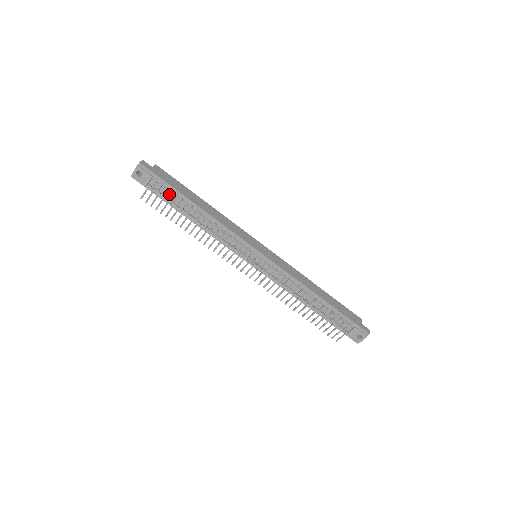
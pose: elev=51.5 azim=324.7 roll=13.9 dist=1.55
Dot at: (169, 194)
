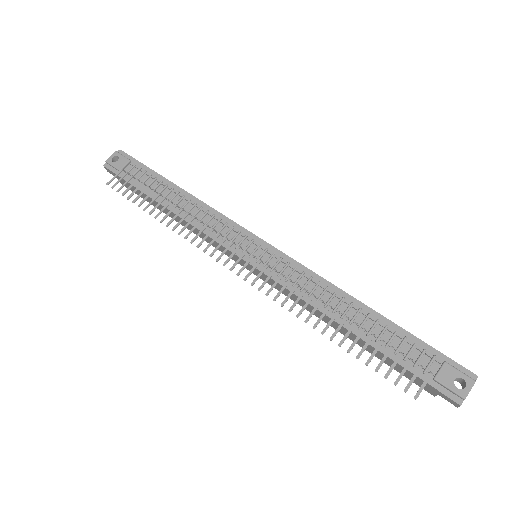
Dot at: (146, 178)
